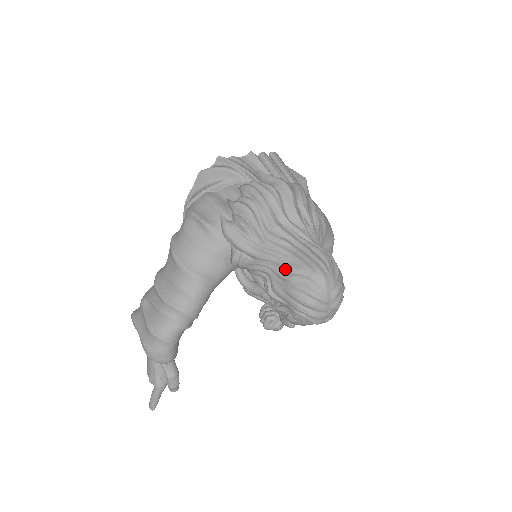
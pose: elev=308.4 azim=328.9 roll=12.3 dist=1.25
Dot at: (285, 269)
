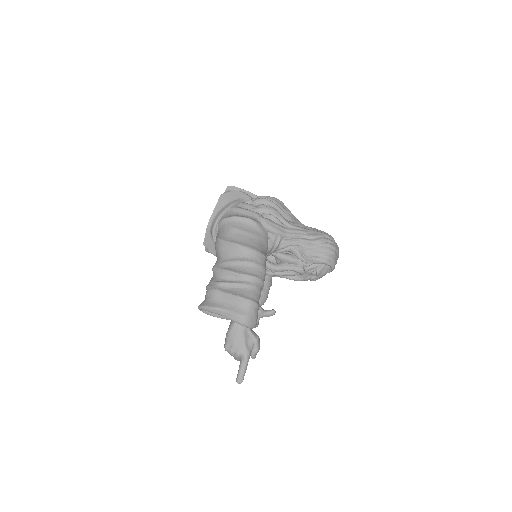
Dot at: (311, 237)
